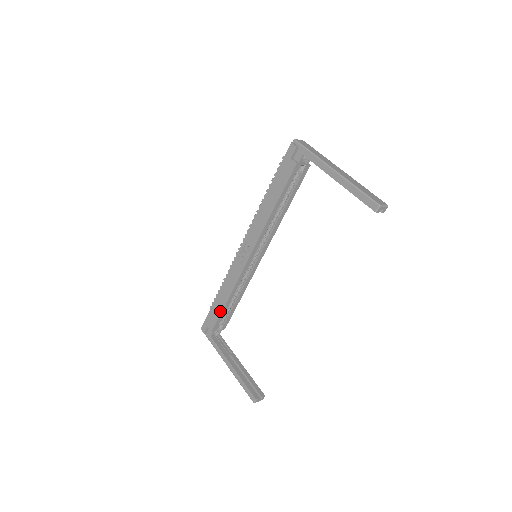
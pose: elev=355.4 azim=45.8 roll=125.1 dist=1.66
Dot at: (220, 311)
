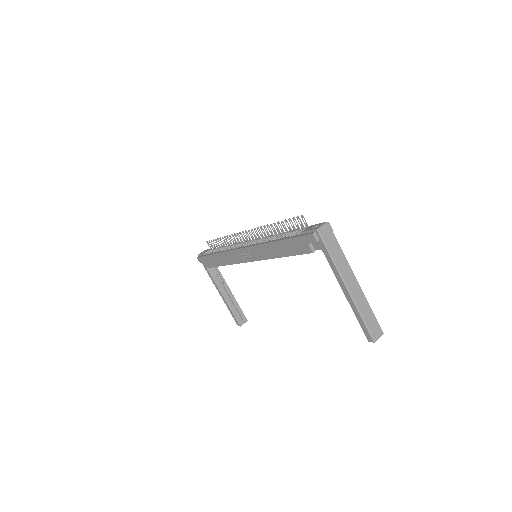
Dot at: (216, 265)
